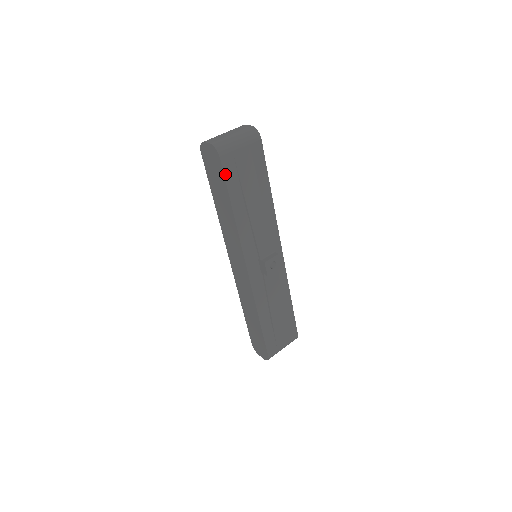
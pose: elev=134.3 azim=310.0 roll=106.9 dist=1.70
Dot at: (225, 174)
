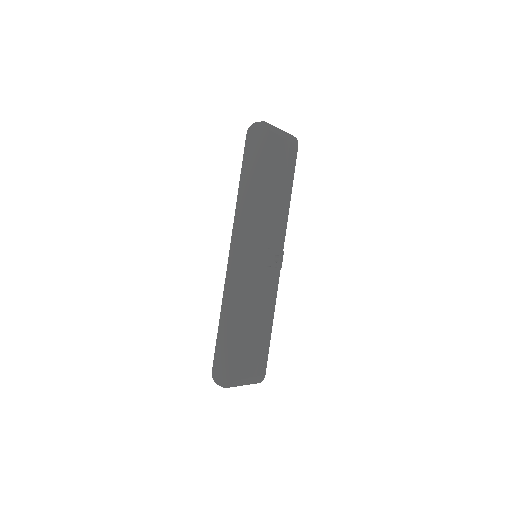
Dot at: (268, 148)
